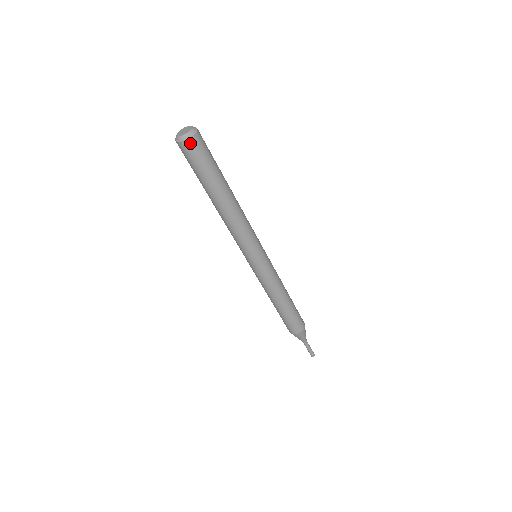
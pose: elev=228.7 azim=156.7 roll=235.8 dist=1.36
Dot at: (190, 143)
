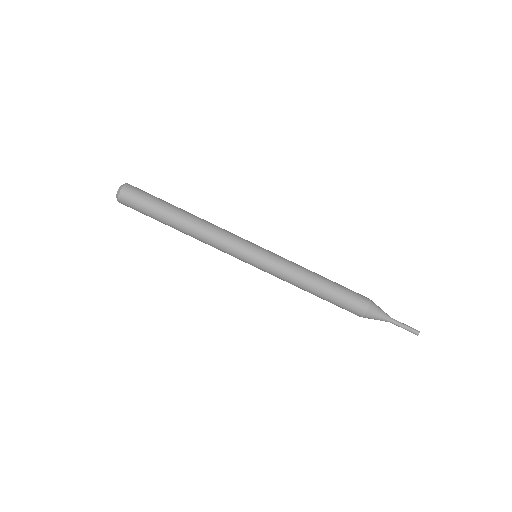
Dot at: (122, 200)
